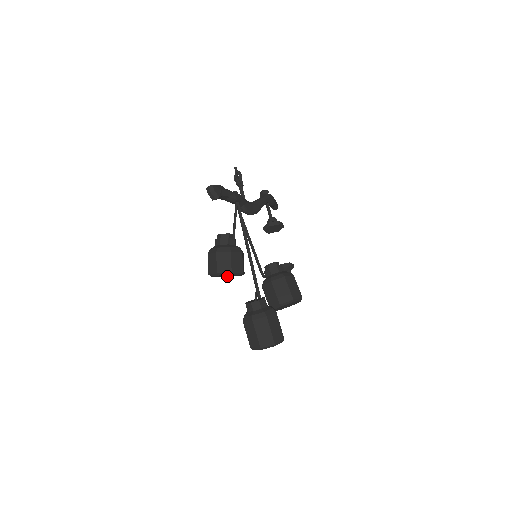
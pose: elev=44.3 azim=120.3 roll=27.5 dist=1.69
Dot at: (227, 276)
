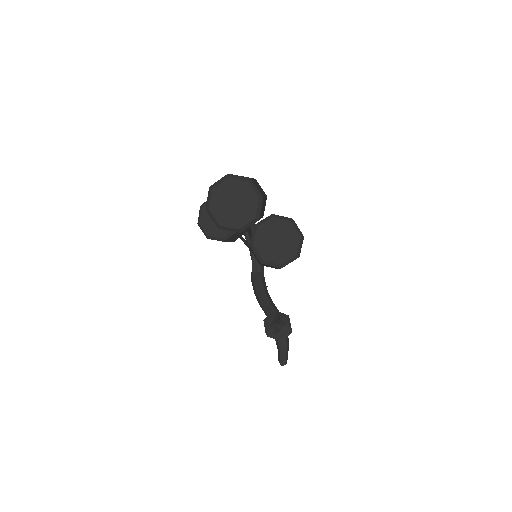
Dot at: (215, 231)
